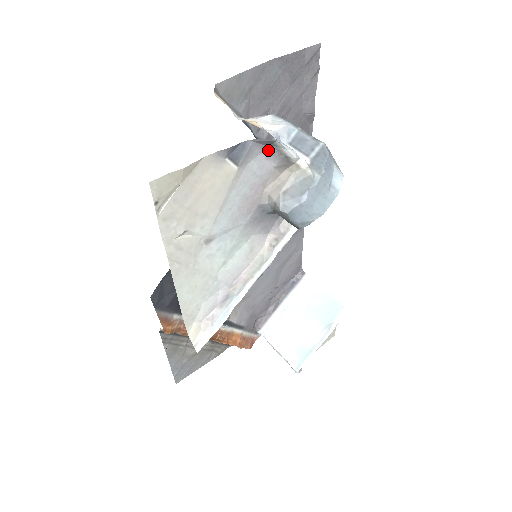
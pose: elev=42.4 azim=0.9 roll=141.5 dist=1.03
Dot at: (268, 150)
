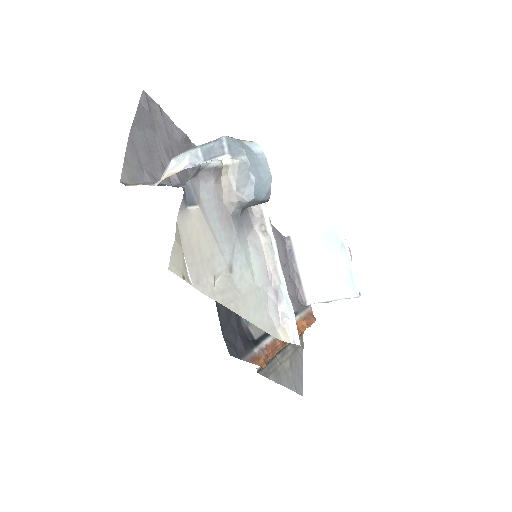
Dot at: (201, 177)
